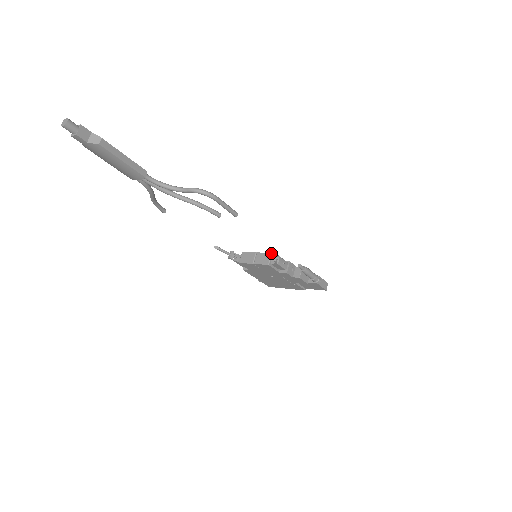
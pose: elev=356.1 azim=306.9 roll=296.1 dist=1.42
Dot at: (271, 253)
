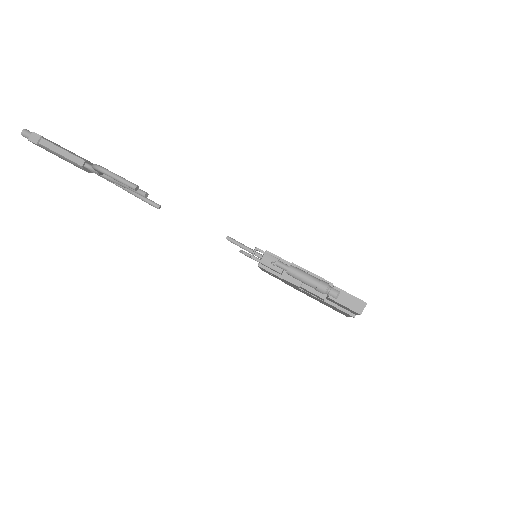
Dot at: (237, 244)
